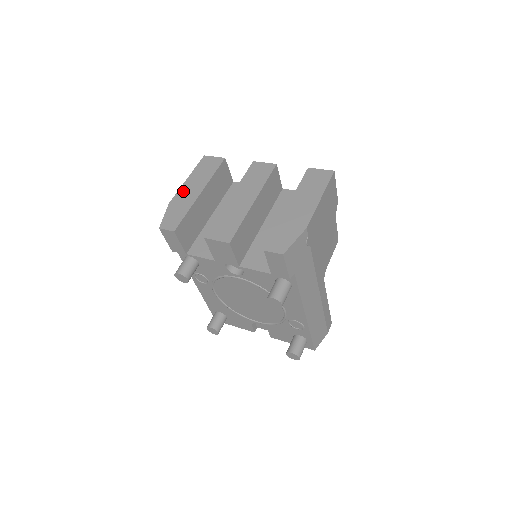
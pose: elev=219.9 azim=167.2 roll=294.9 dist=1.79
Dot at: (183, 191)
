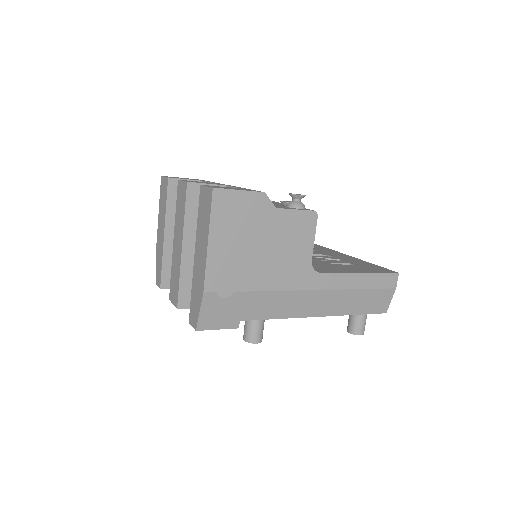
Dot at: (158, 233)
